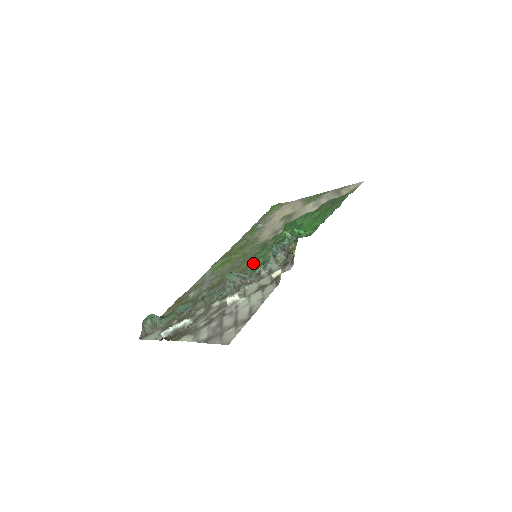
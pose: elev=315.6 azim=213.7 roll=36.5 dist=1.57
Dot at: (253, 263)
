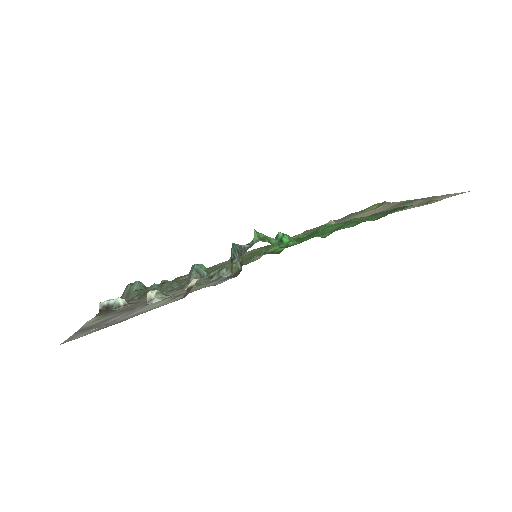
Dot at: occluded
